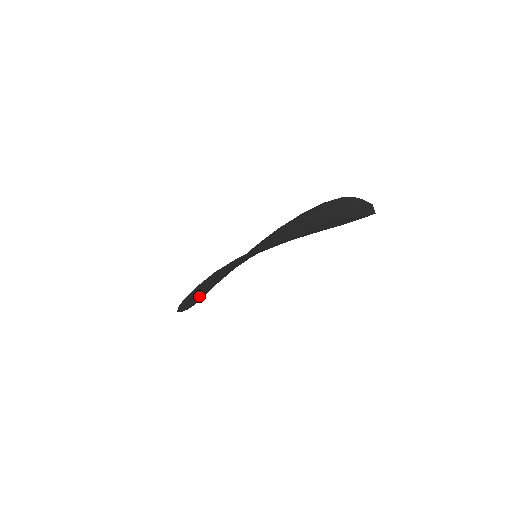
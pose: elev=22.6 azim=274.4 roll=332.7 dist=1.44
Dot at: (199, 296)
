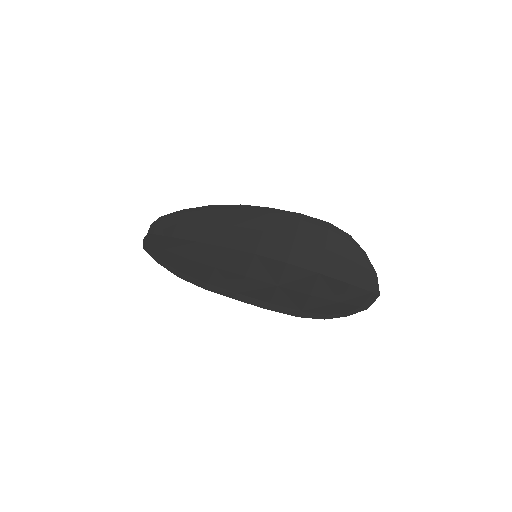
Dot at: (177, 251)
